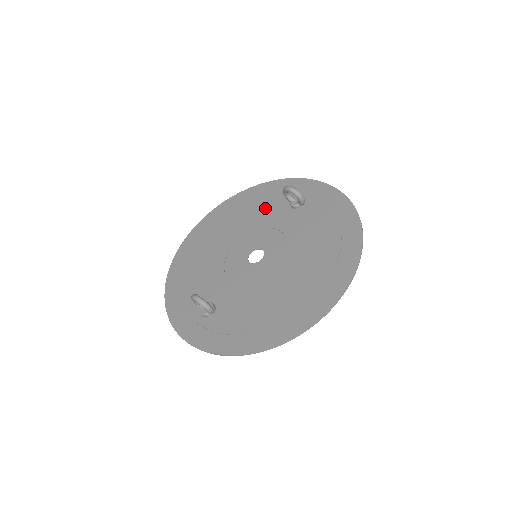
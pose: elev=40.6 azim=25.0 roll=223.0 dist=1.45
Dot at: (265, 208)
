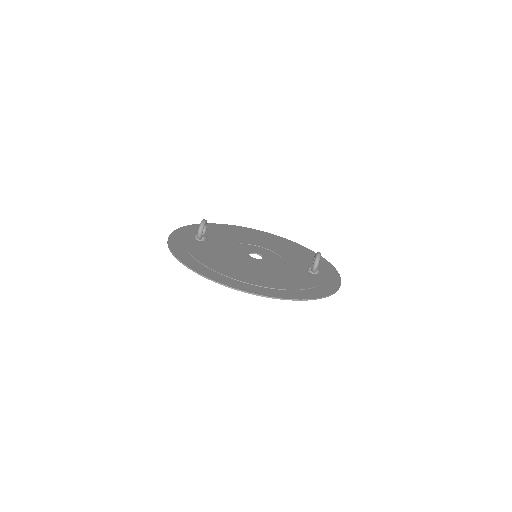
Dot at: (301, 258)
